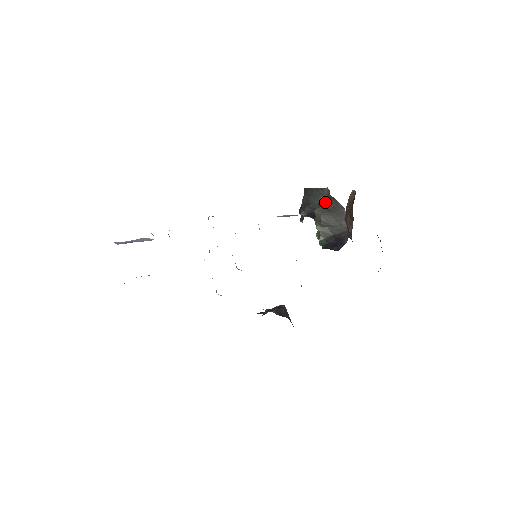
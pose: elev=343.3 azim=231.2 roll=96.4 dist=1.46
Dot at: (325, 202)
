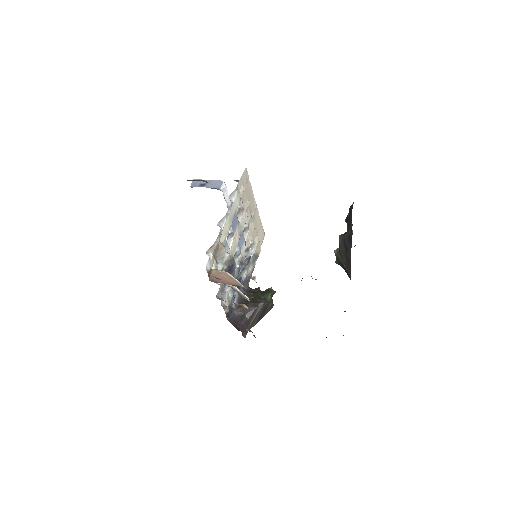
Dot at: (347, 236)
